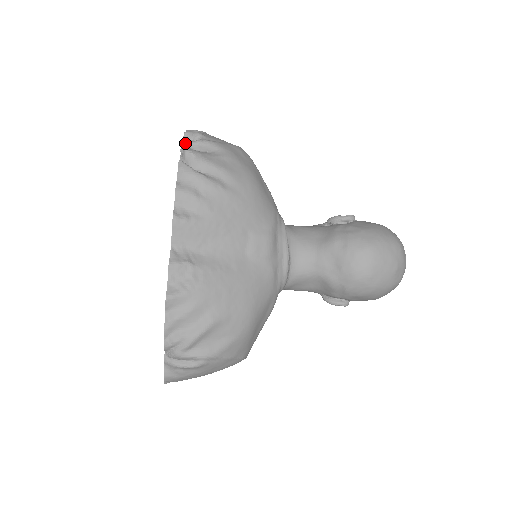
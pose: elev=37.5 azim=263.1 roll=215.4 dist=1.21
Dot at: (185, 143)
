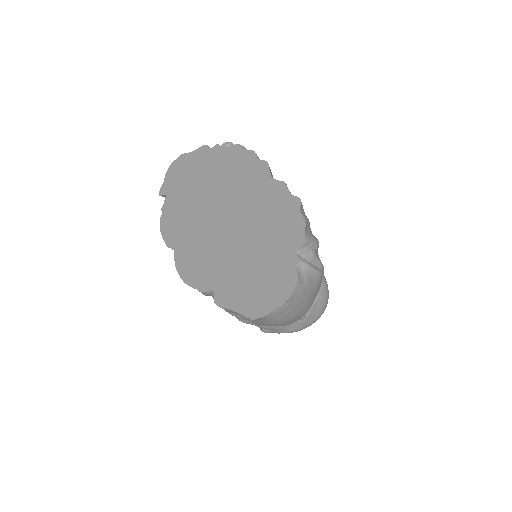
Dot at: occluded
